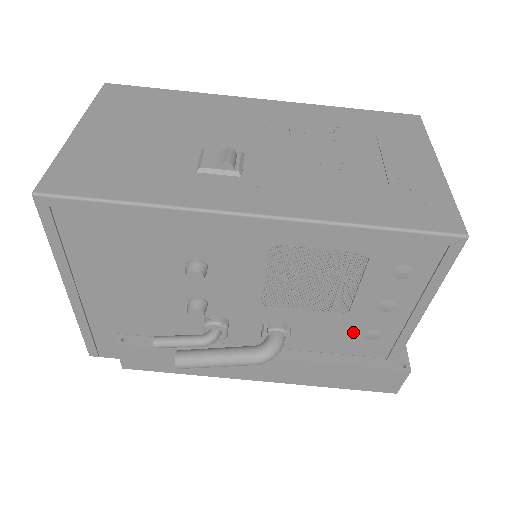
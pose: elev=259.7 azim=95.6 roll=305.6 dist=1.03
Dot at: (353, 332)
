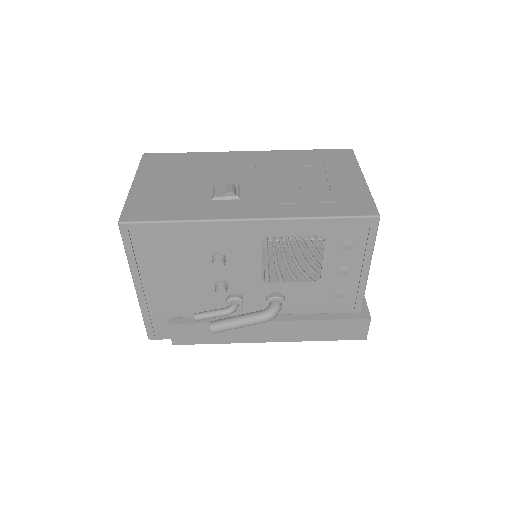
Dot at: (326, 294)
